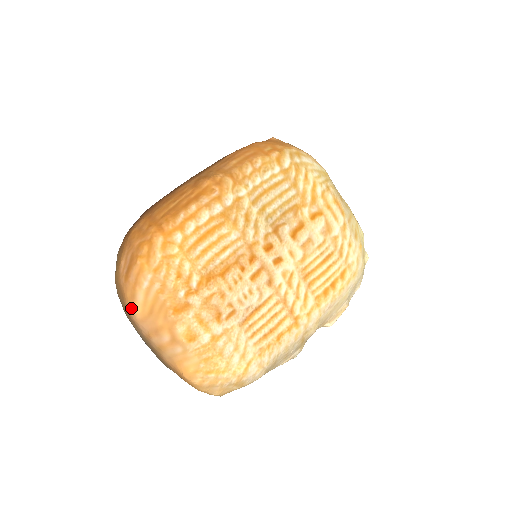
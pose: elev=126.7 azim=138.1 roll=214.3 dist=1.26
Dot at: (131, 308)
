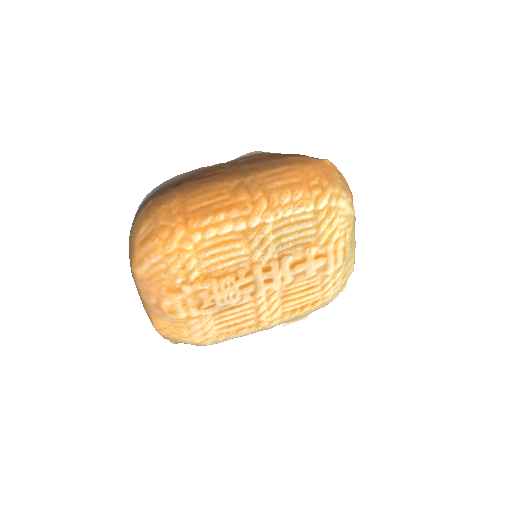
Dot at: (135, 268)
